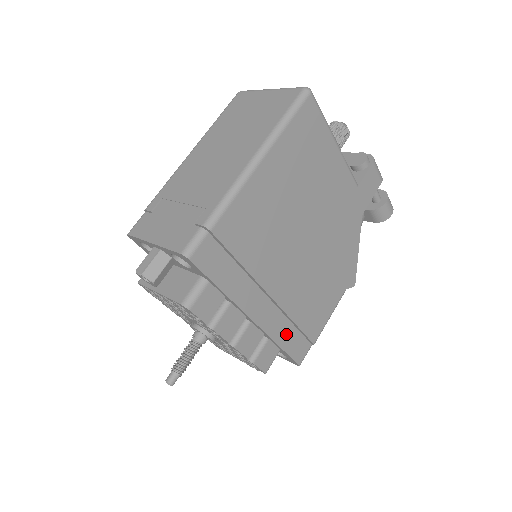
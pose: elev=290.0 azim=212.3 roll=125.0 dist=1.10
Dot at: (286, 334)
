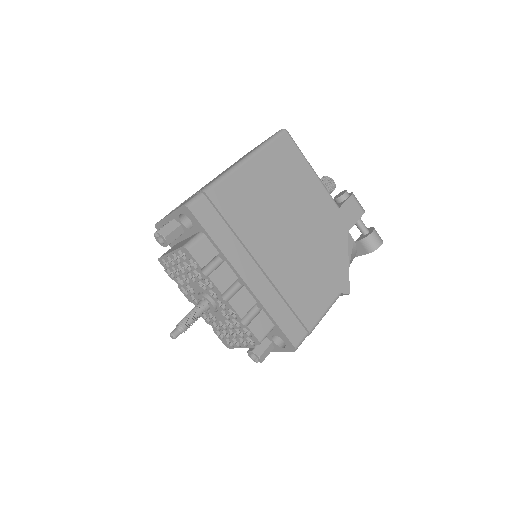
Dot at: (278, 308)
